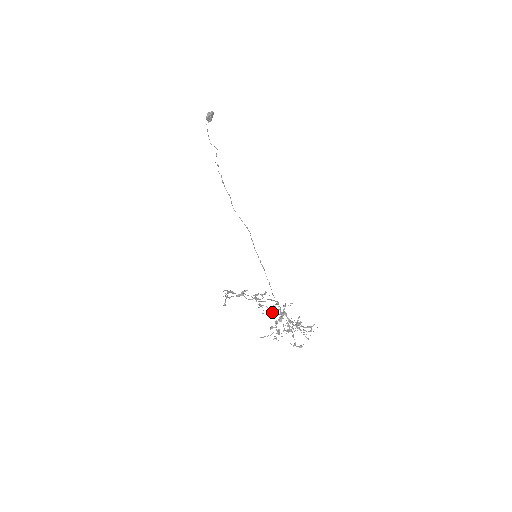
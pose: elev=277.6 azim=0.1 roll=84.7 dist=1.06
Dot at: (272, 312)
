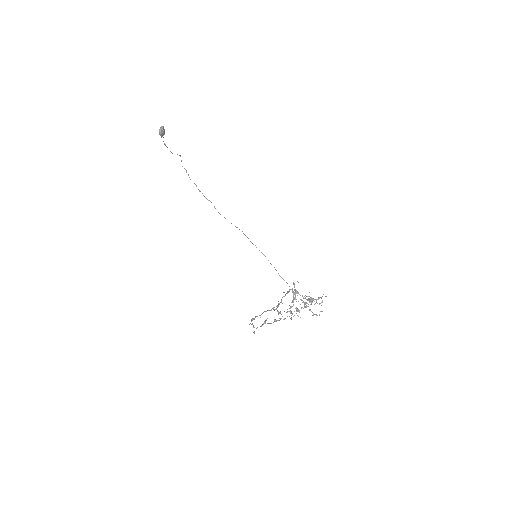
Dot at: occluded
